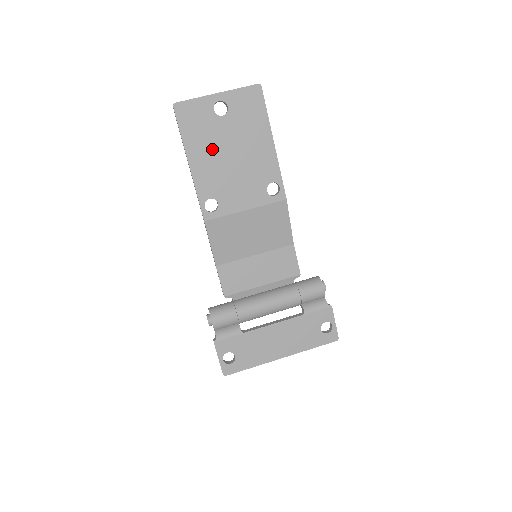
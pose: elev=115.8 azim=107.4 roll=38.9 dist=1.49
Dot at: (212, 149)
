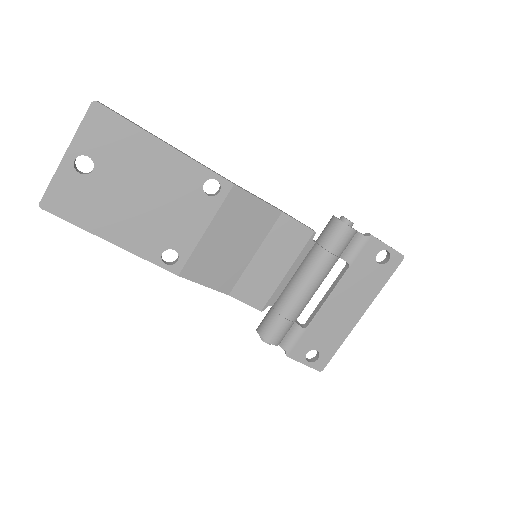
Dot at: (117, 210)
